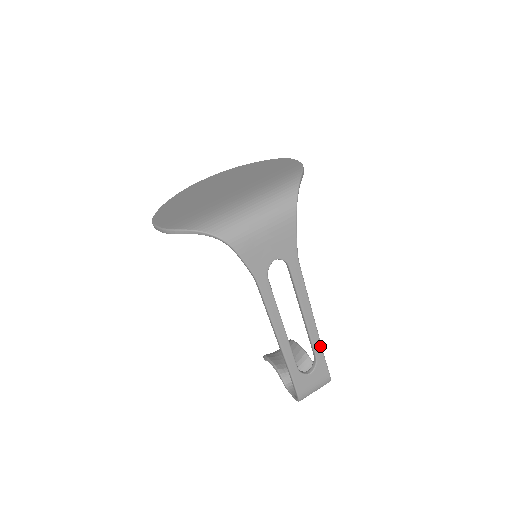
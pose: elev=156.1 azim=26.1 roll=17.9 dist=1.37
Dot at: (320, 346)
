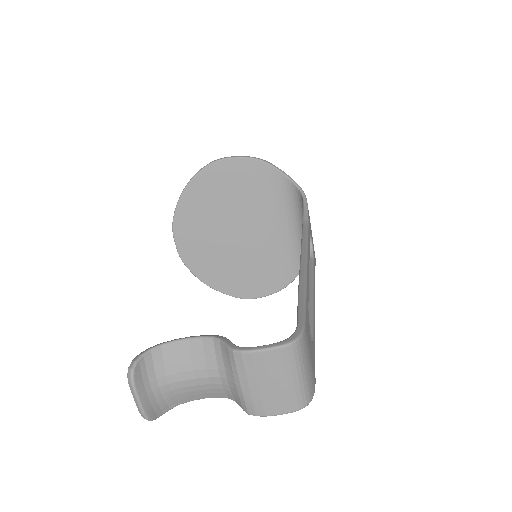
Dot at: occluded
